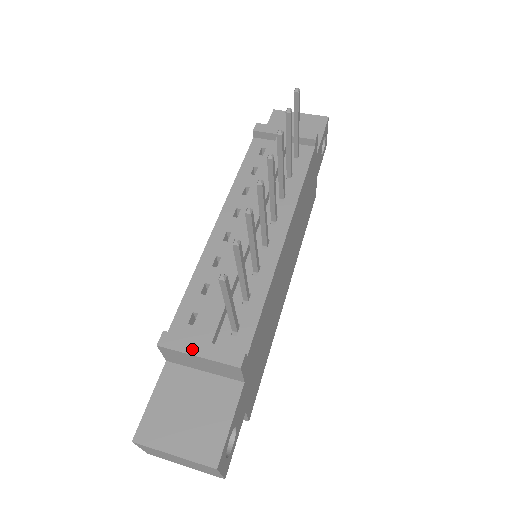
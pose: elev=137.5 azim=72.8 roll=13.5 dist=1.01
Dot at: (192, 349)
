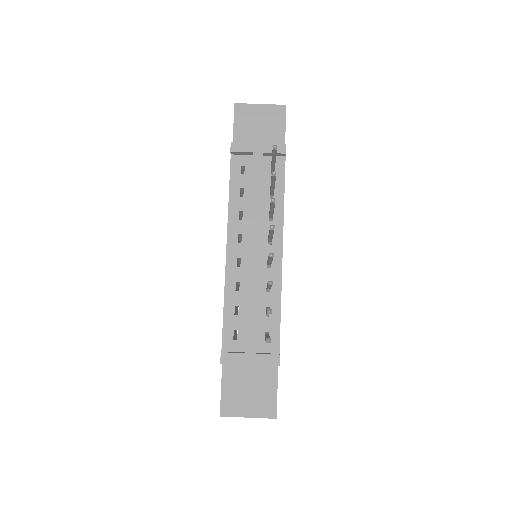
Dot at: (244, 361)
